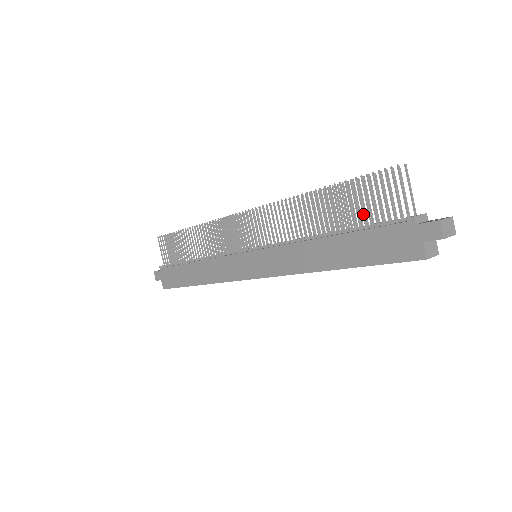
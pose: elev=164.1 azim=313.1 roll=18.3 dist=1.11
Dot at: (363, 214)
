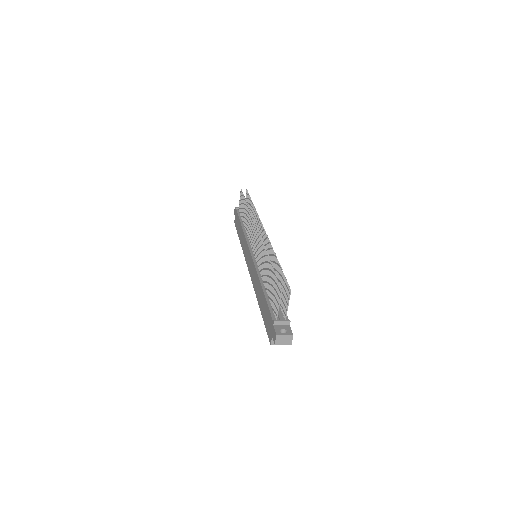
Dot at: (271, 294)
